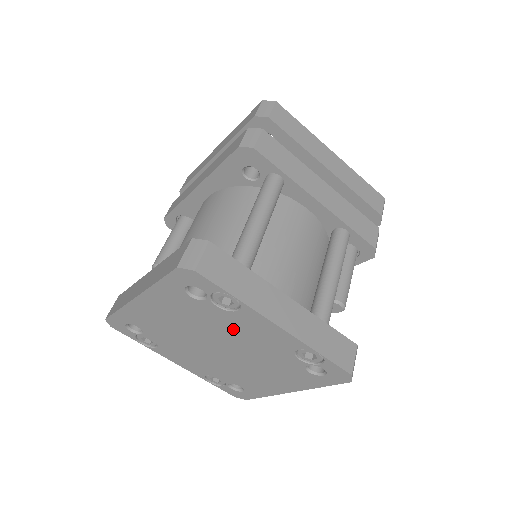
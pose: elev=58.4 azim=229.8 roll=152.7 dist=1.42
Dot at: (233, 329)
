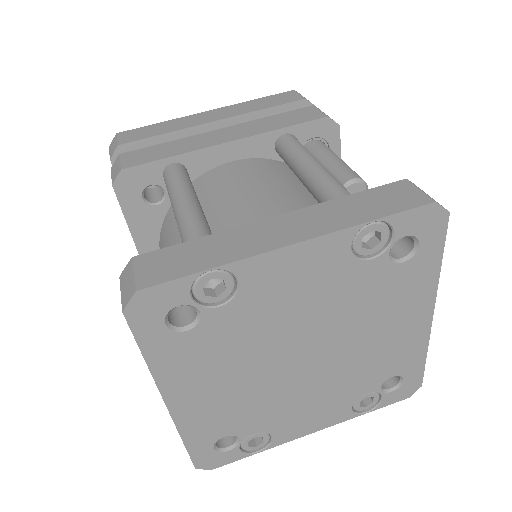
Dot at: (274, 314)
